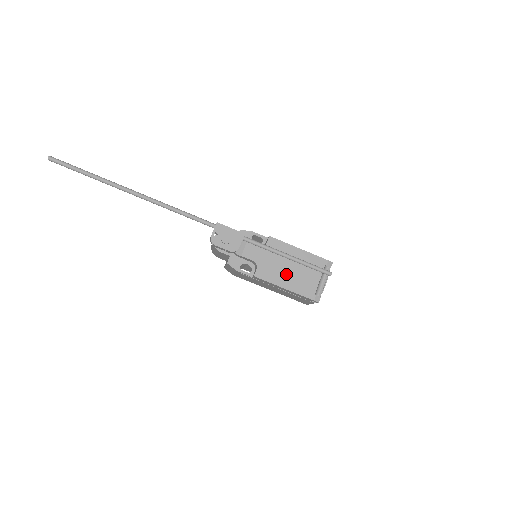
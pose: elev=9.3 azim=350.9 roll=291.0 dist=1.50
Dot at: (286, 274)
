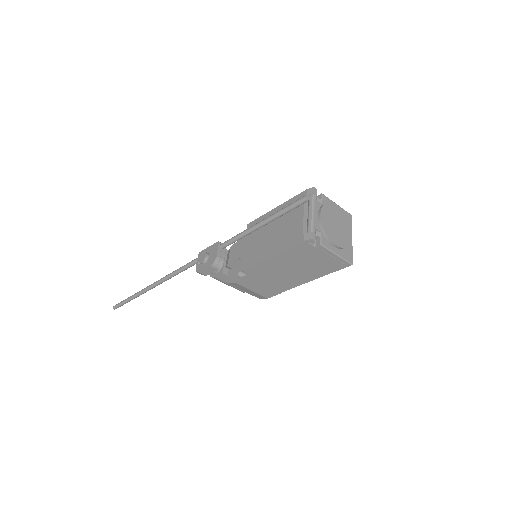
Dot at: (269, 242)
